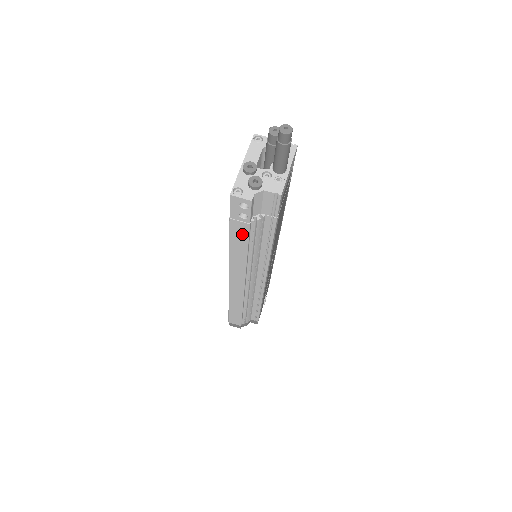
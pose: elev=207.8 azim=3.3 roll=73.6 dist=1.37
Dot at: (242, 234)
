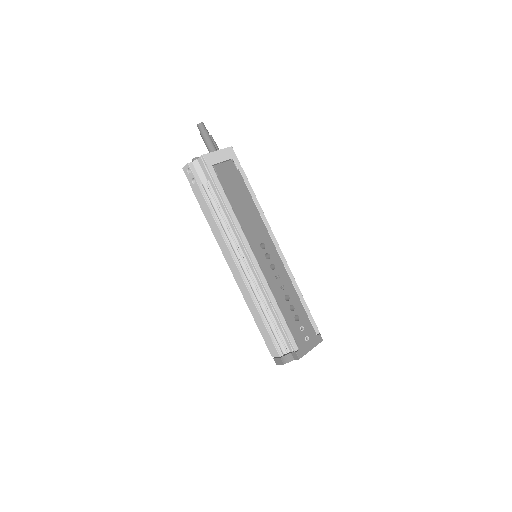
Dot at: (202, 200)
